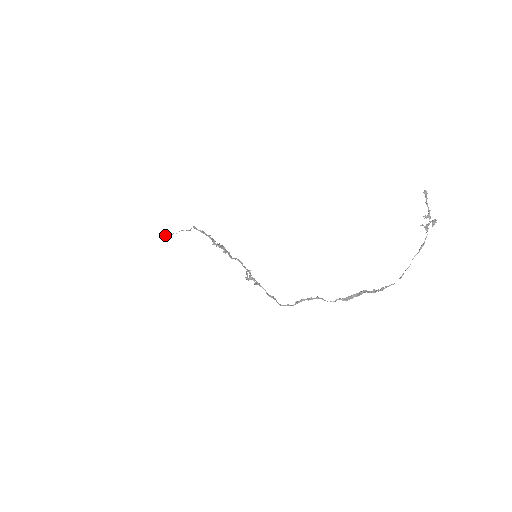
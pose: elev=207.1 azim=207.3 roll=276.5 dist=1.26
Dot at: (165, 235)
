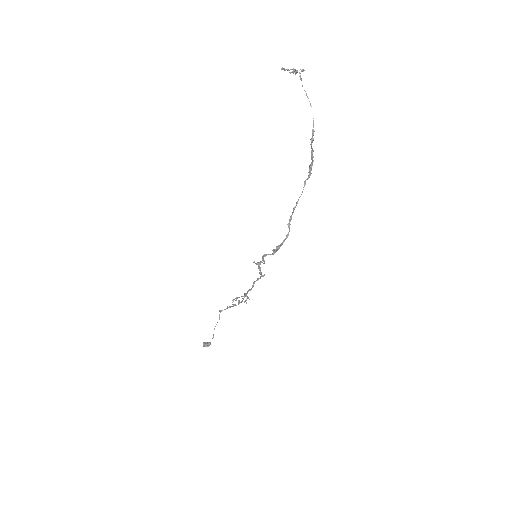
Dot at: (207, 343)
